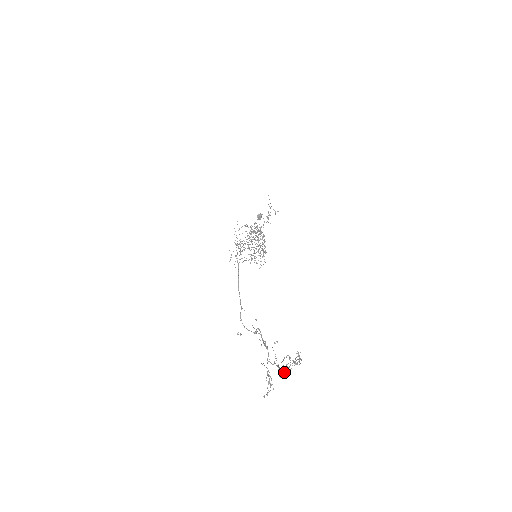
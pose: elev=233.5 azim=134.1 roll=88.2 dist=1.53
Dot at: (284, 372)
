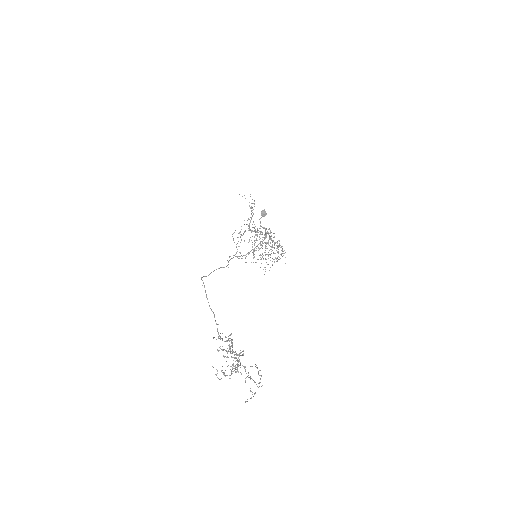
Dot at: (223, 373)
